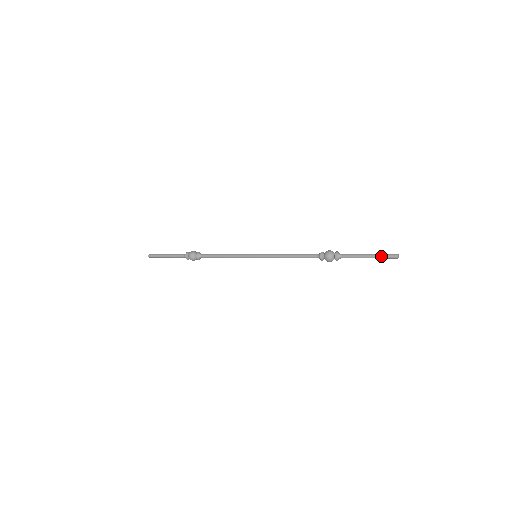
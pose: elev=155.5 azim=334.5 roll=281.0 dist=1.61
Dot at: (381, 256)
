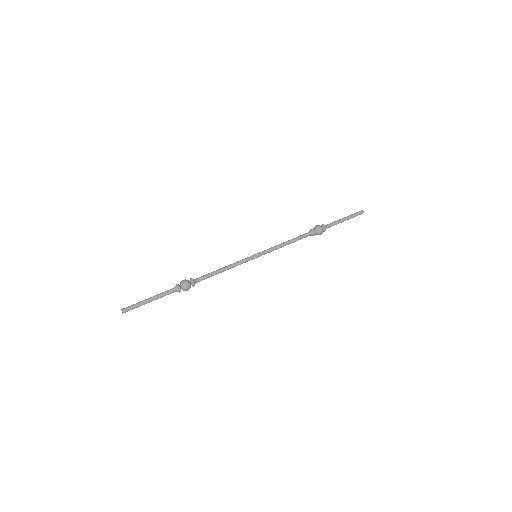
Dot at: (354, 216)
